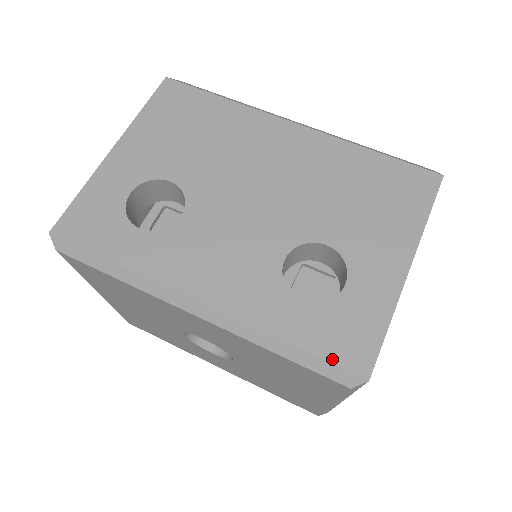
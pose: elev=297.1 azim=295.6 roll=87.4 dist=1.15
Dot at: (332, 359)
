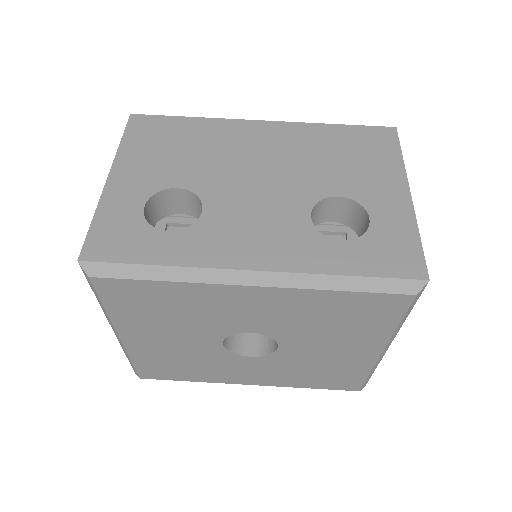
Dot at: (392, 275)
